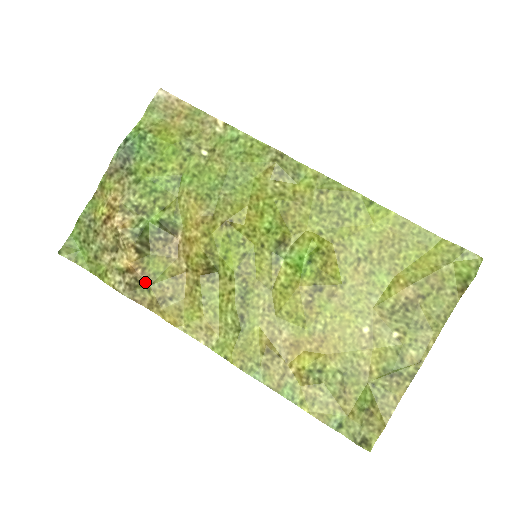
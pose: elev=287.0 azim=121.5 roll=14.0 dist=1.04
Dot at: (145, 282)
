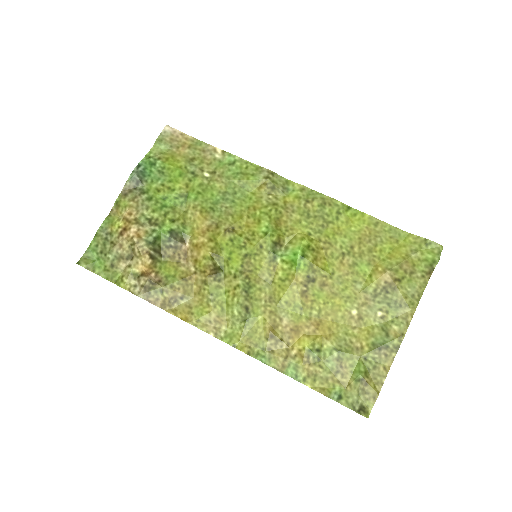
Dot at: (158, 284)
